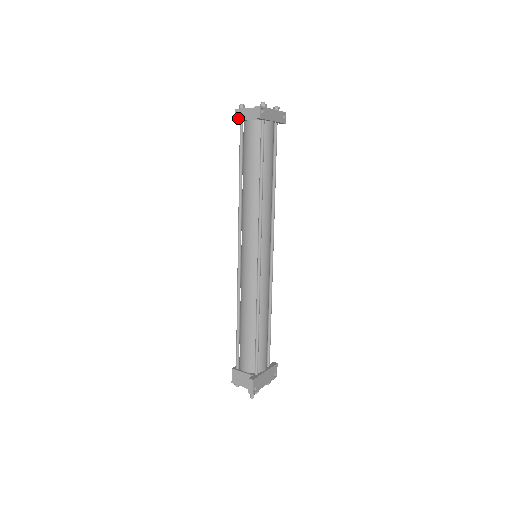
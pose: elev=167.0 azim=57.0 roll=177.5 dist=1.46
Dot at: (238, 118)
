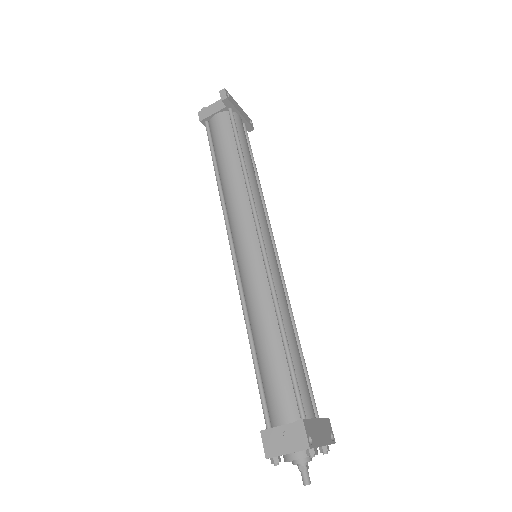
Dot at: (202, 118)
